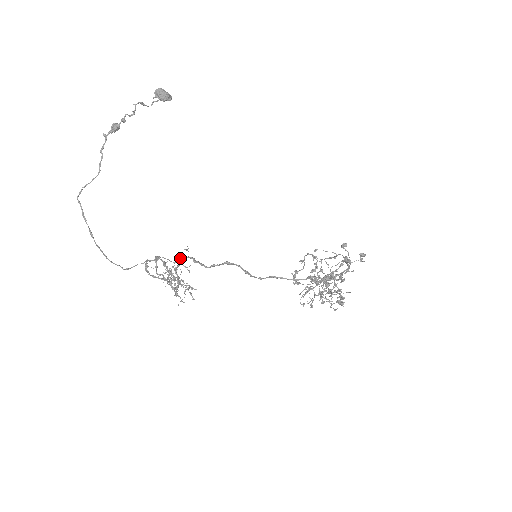
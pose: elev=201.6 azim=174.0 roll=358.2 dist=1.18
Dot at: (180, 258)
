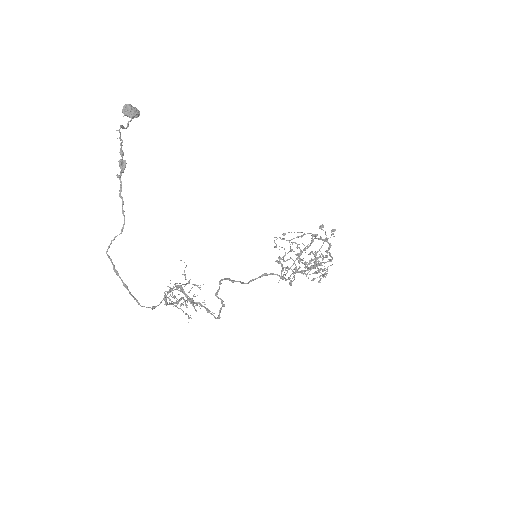
Dot at: (185, 278)
